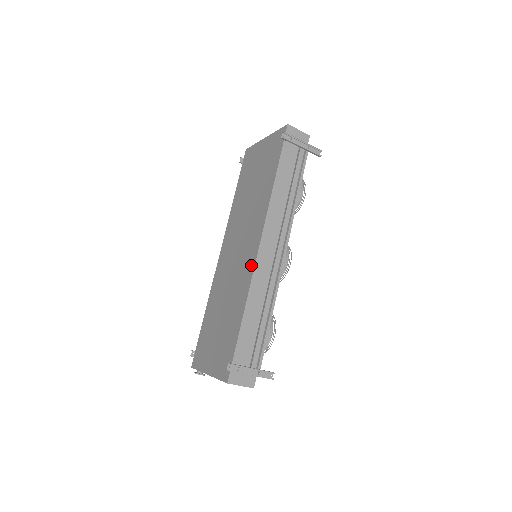
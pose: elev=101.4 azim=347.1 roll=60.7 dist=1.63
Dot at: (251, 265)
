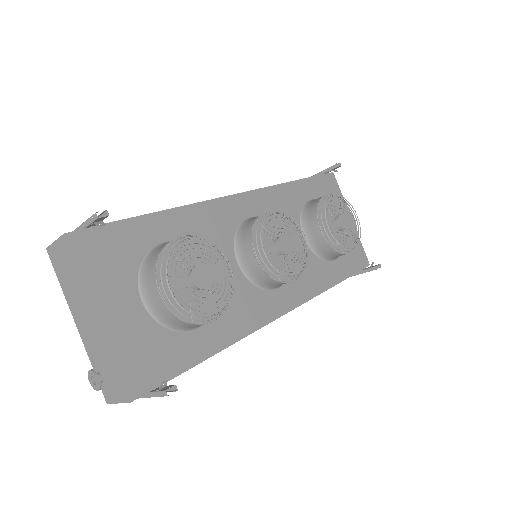
Dot at: occluded
